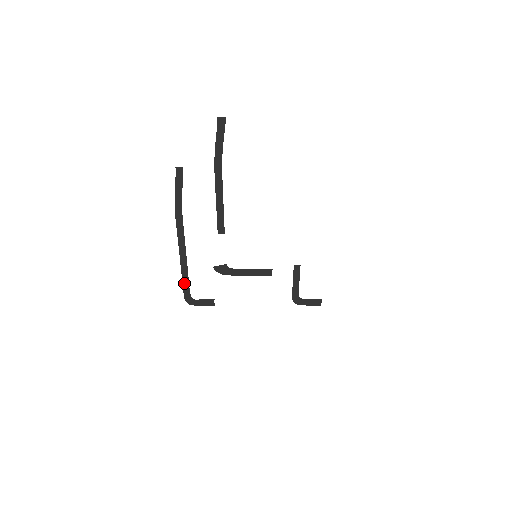
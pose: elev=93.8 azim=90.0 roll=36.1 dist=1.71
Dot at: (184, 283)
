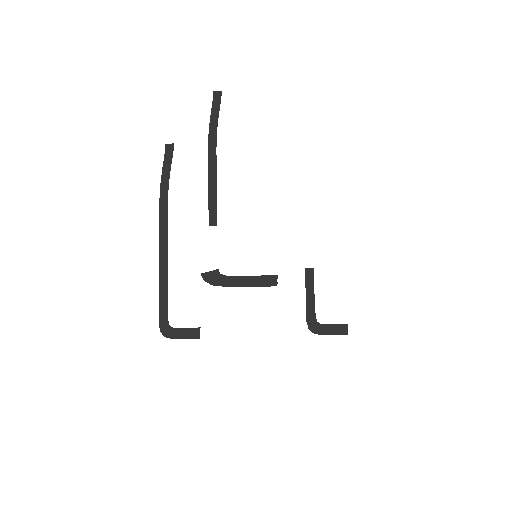
Dot at: (161, 301)
